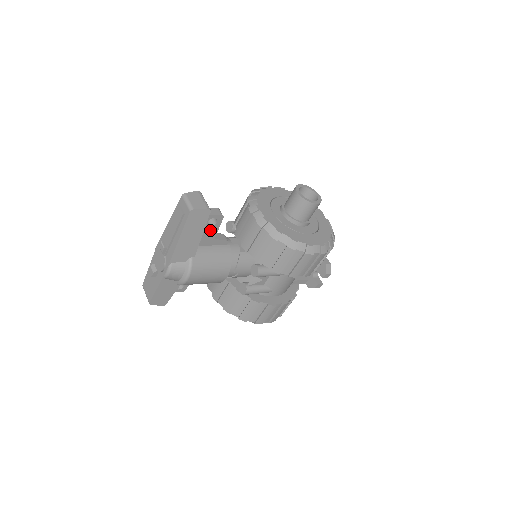
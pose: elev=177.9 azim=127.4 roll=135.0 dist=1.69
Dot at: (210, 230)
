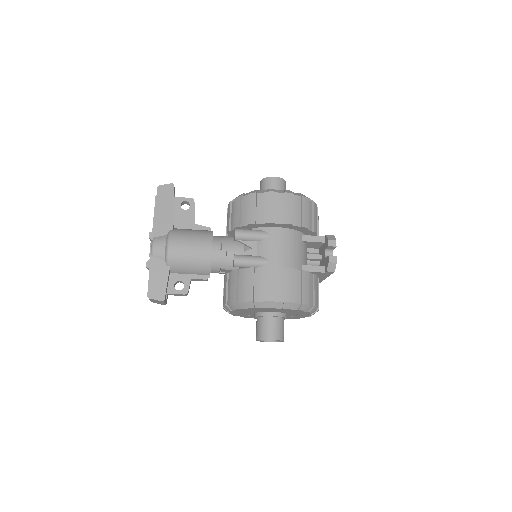
Dot at: (187, 214)
